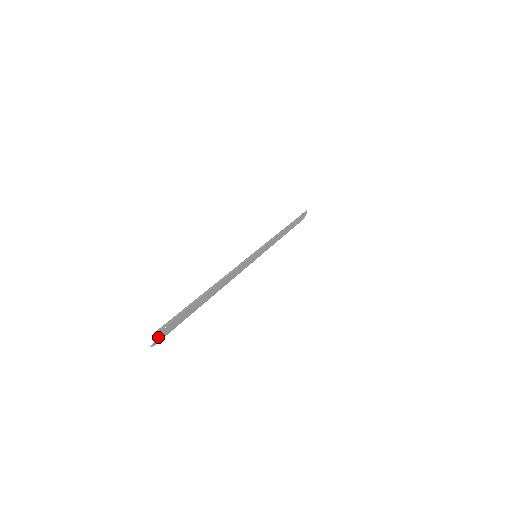
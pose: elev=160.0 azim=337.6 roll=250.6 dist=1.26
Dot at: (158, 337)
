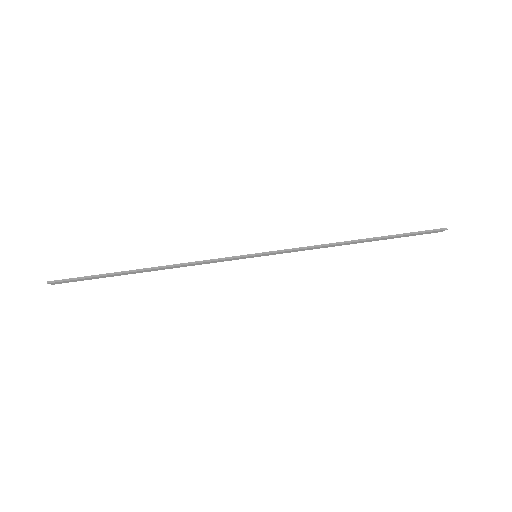
Dot at: (56, 283)
